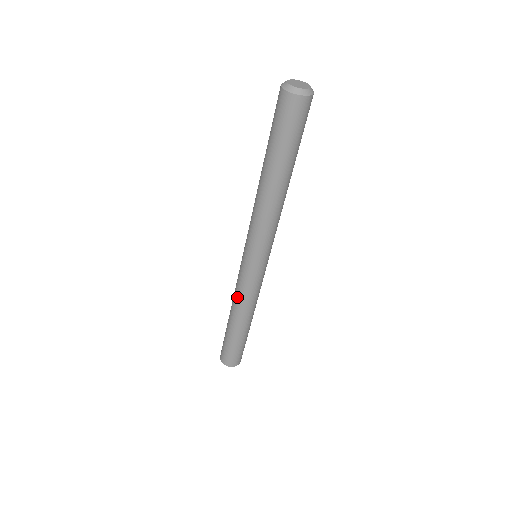
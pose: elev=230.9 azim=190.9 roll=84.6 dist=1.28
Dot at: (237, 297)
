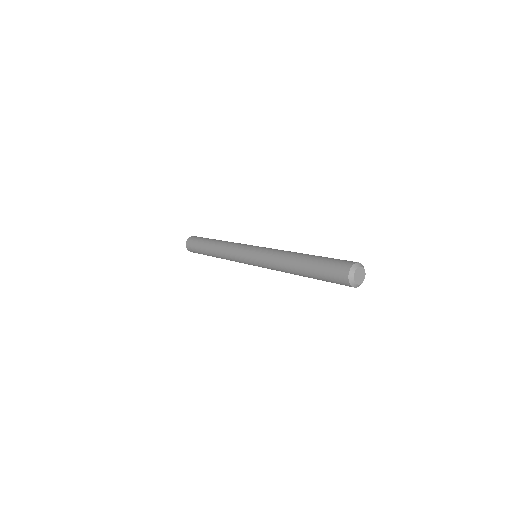
Dot at: (228, 259)
